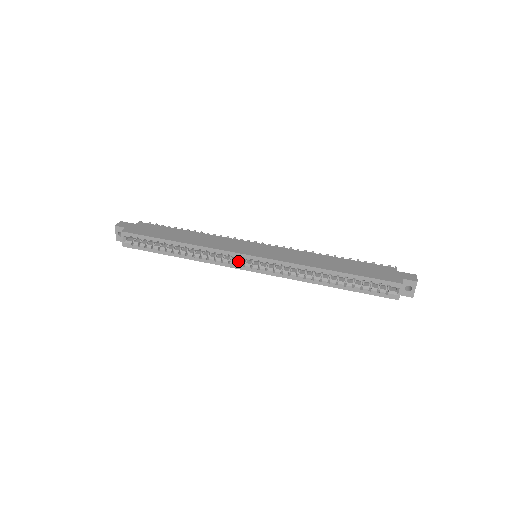
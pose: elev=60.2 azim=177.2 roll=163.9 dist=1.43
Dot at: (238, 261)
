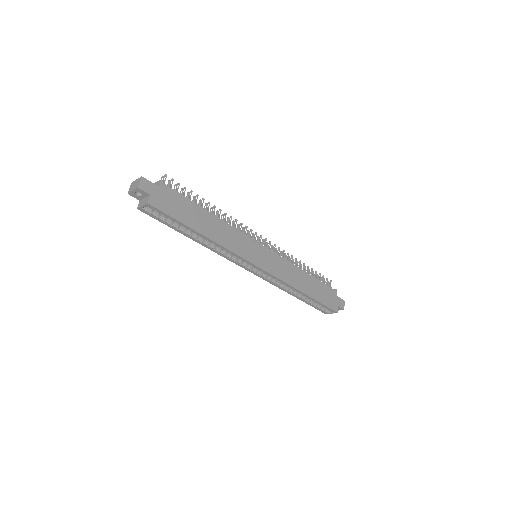
Dot at: (243, 262)
